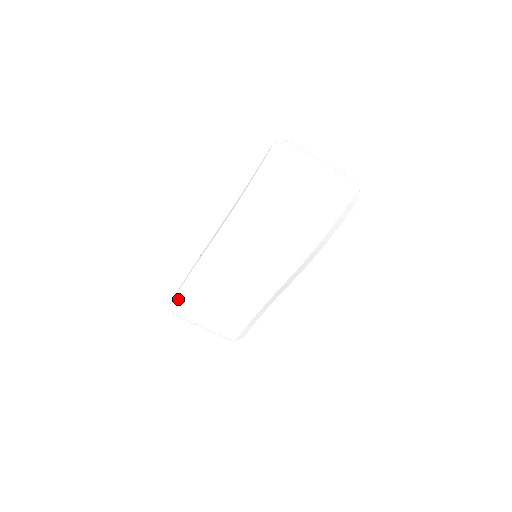
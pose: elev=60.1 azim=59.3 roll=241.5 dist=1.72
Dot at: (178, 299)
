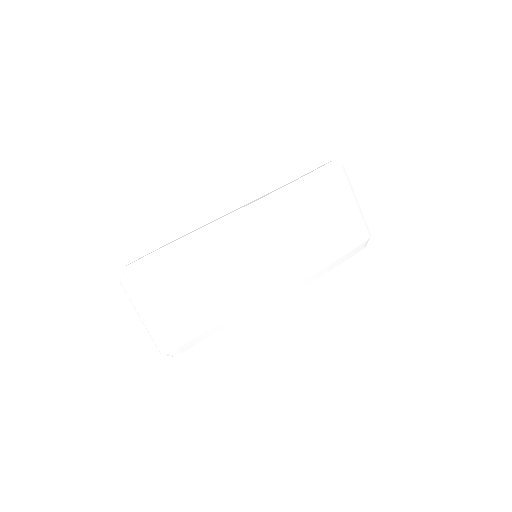
Dot at: (143, 263)
